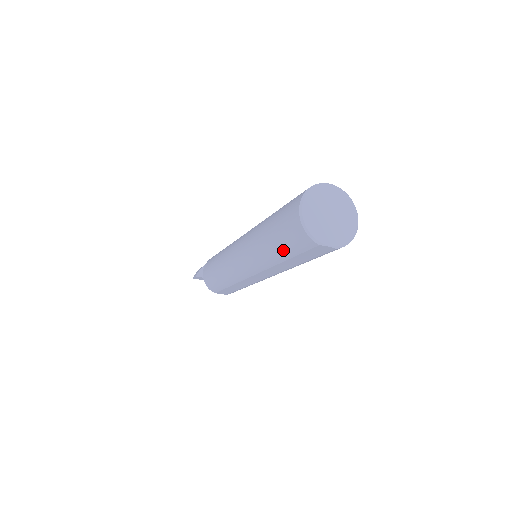
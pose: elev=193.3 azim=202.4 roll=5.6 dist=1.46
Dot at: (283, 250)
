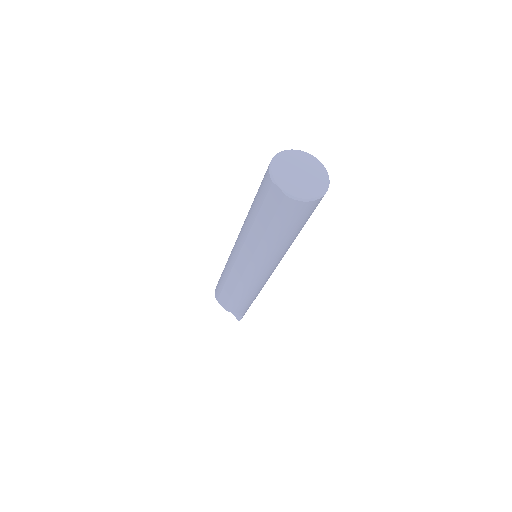
Dot at: (256, 202)
